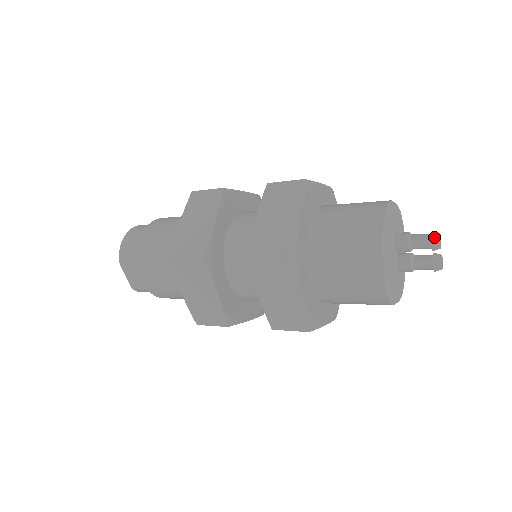
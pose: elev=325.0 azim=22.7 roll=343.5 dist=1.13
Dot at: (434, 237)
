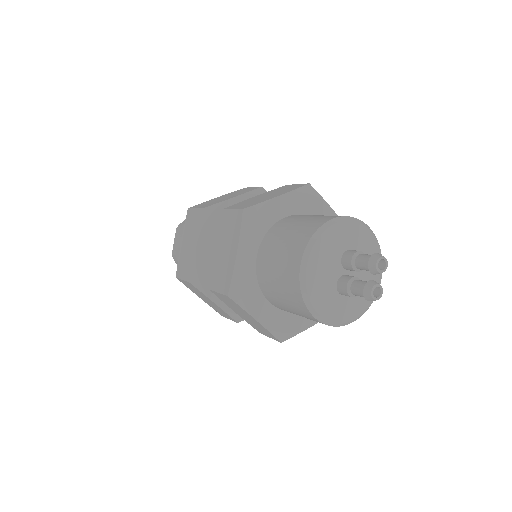
Dot at: (375, 255)
